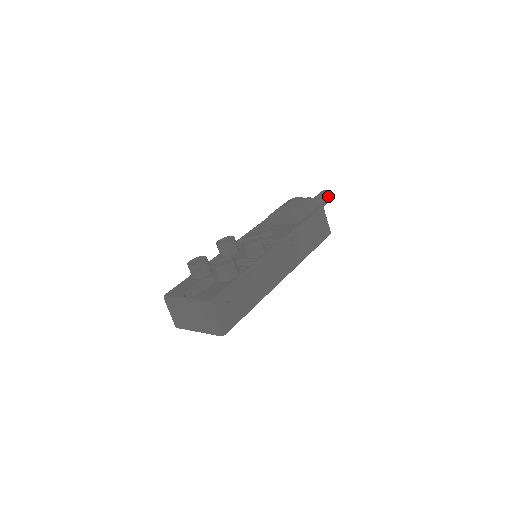
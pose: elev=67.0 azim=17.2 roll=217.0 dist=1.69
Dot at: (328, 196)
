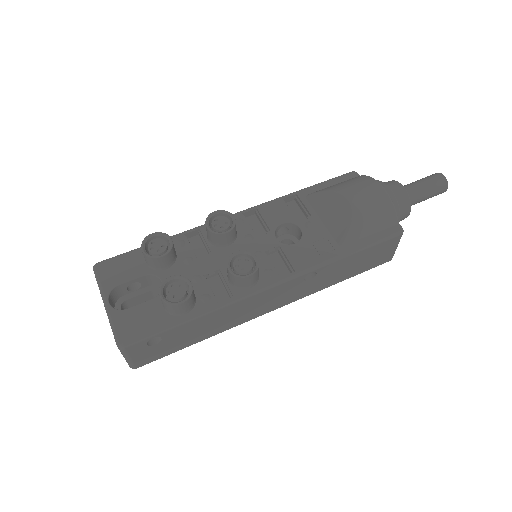
Dot at: (440, 190)
